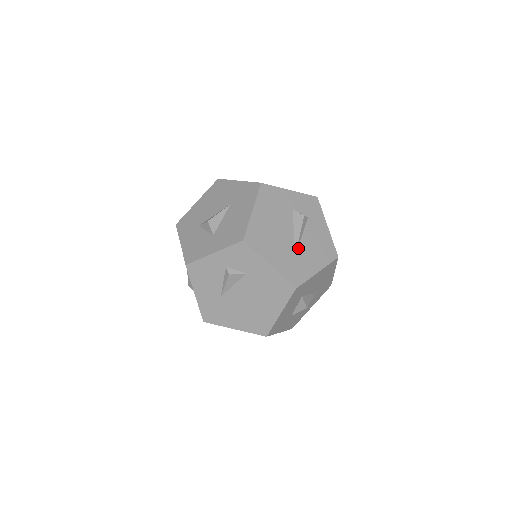
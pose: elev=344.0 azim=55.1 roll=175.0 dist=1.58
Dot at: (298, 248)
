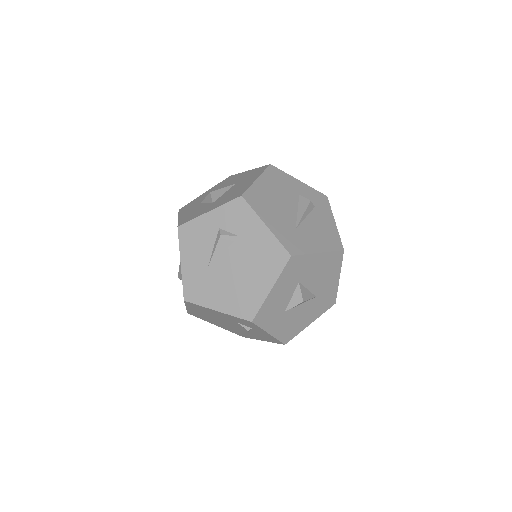
Dot at: (300, 225)
